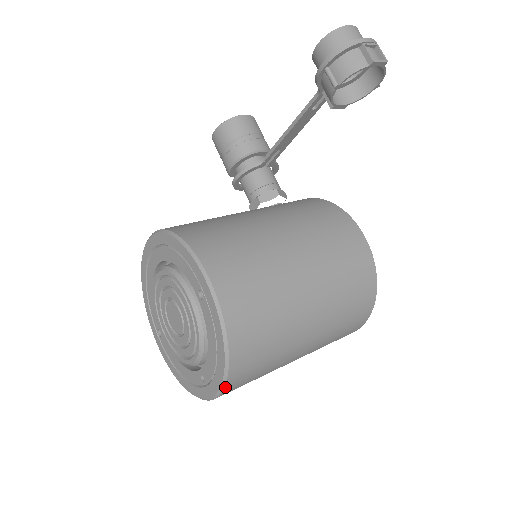
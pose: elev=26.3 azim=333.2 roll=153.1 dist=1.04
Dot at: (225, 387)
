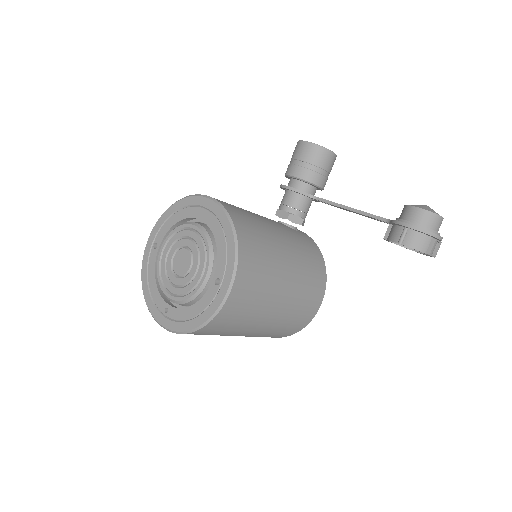
Dot at: (179, 333)
